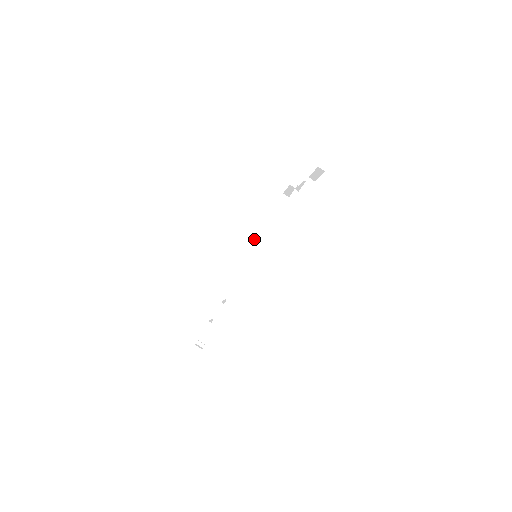
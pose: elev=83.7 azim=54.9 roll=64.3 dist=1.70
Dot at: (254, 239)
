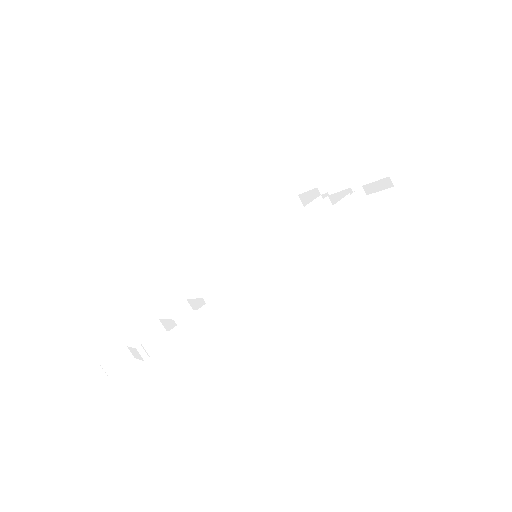
Dot at: (245, 234)
